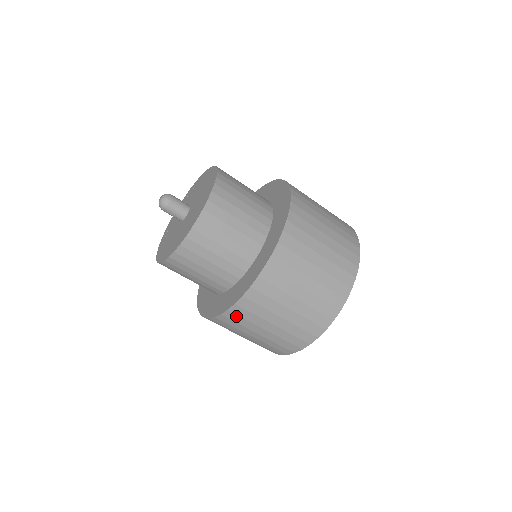
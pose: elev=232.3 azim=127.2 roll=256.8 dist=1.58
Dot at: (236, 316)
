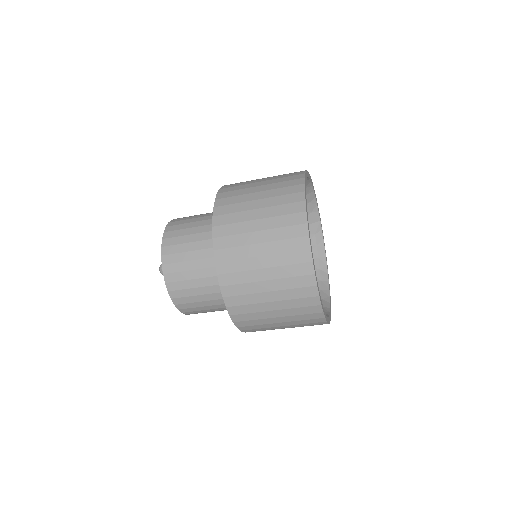
Dot at: (245, 322)
